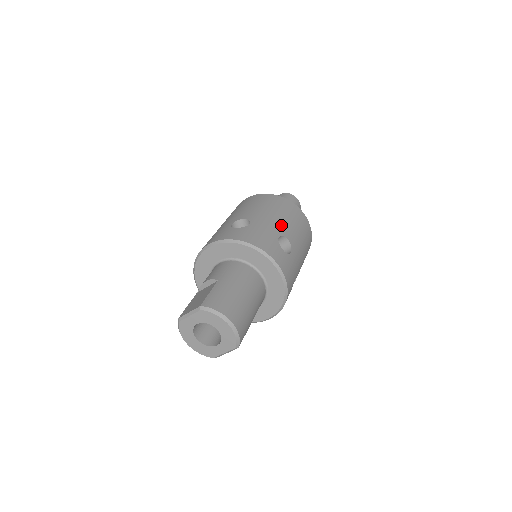
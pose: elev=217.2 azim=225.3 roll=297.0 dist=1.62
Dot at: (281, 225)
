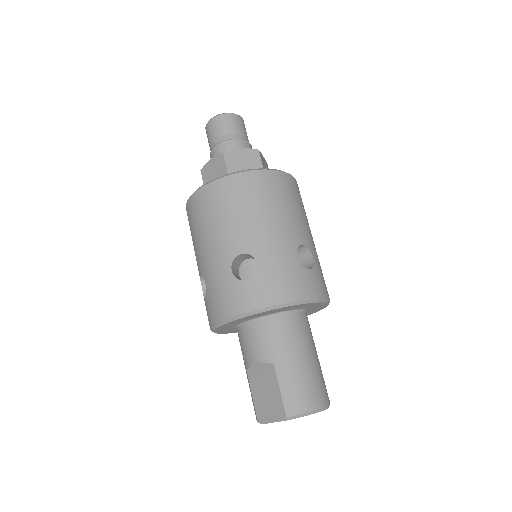
Dot at: (285, 231)
